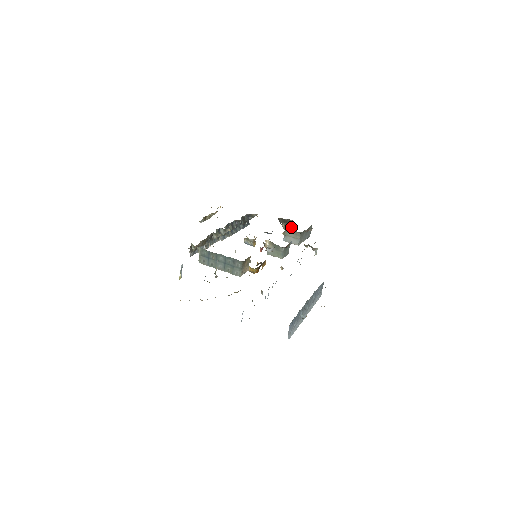
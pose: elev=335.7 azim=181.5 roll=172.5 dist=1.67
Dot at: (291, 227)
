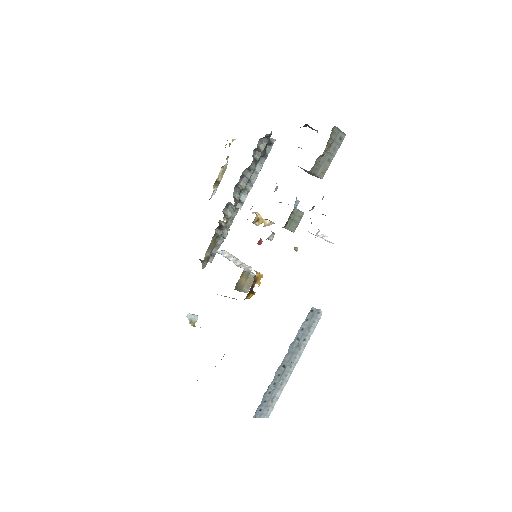
Dot at: occluded
